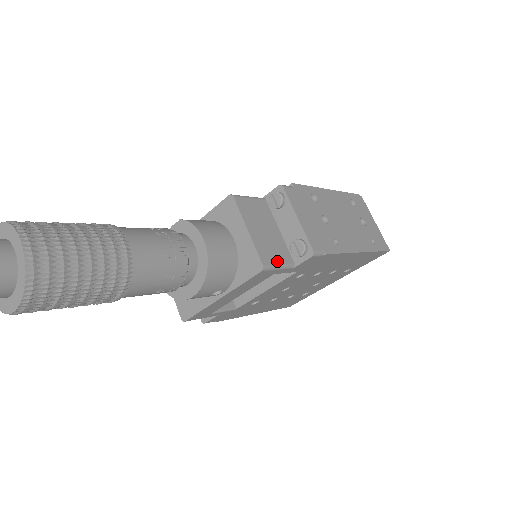
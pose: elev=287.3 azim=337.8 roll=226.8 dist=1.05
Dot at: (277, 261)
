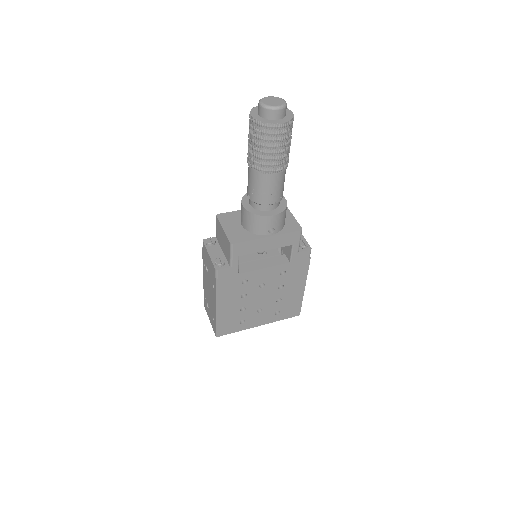
Dot at: (300, 238)
